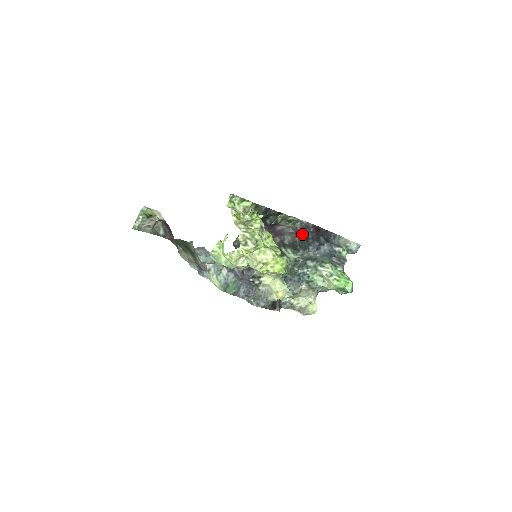
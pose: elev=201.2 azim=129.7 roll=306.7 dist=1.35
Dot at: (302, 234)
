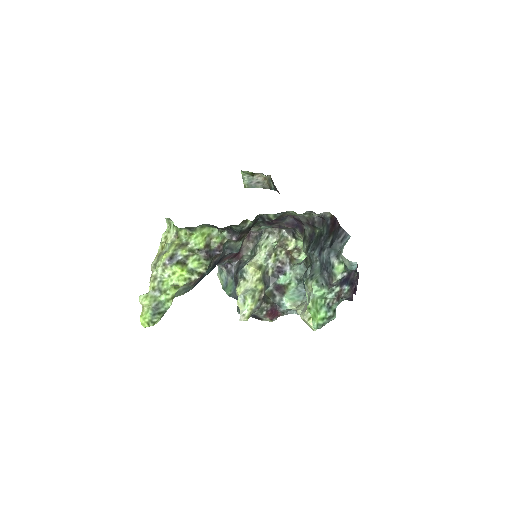
Dot at: (320, 226)
